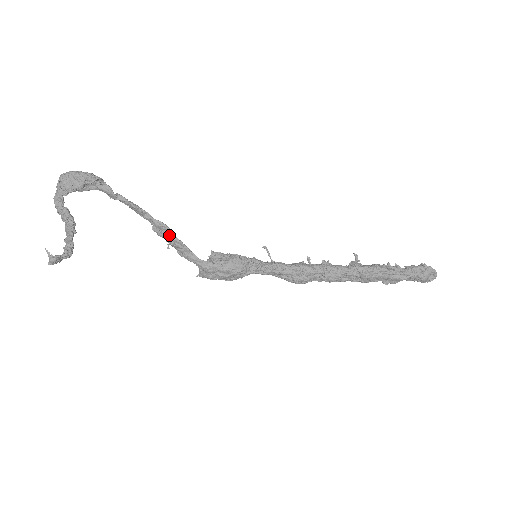
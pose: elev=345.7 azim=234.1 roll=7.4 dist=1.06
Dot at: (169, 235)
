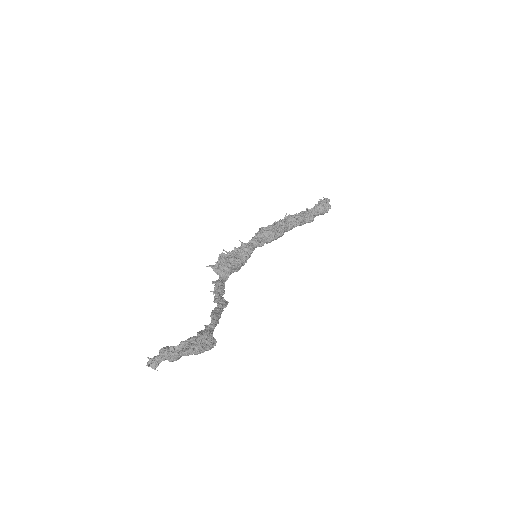
Dot at: (223, 300)
